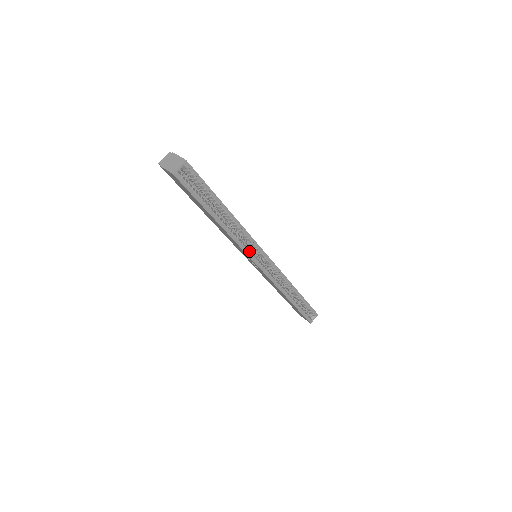
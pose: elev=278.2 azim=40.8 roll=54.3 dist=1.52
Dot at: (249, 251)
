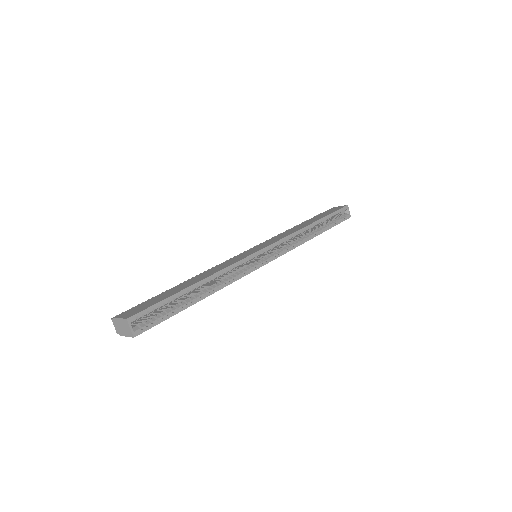
Dot at: (247, 269)
